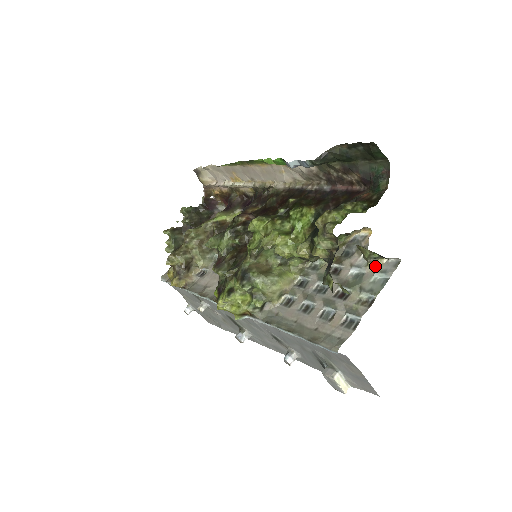
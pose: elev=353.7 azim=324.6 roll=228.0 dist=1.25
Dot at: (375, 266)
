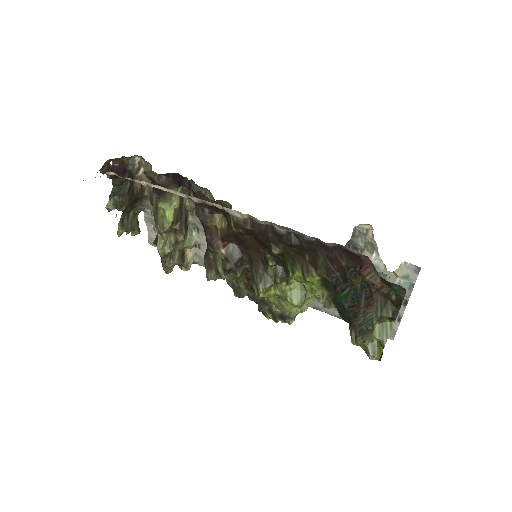
Dot at: (396, 273)
